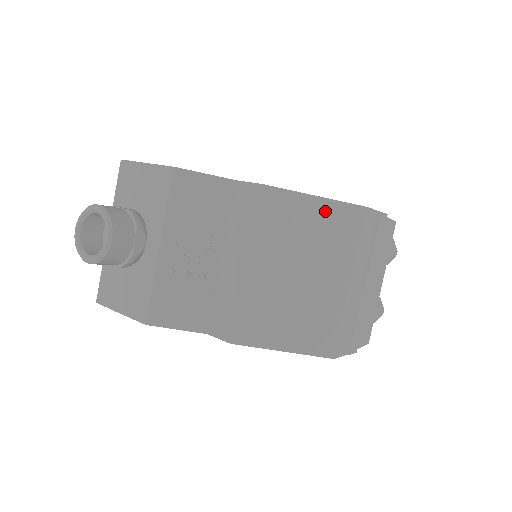
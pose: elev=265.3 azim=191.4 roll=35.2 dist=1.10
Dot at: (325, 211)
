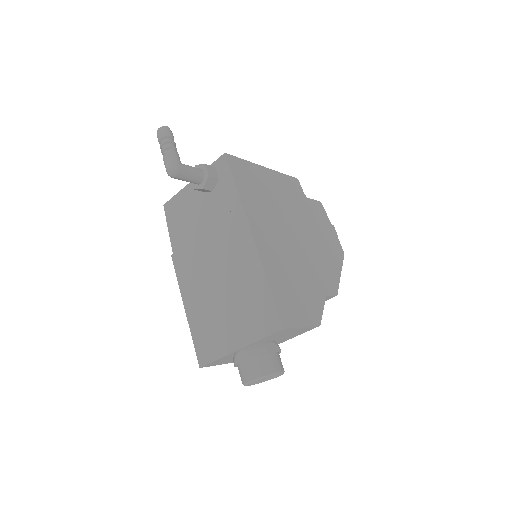
Dot at: occluded
